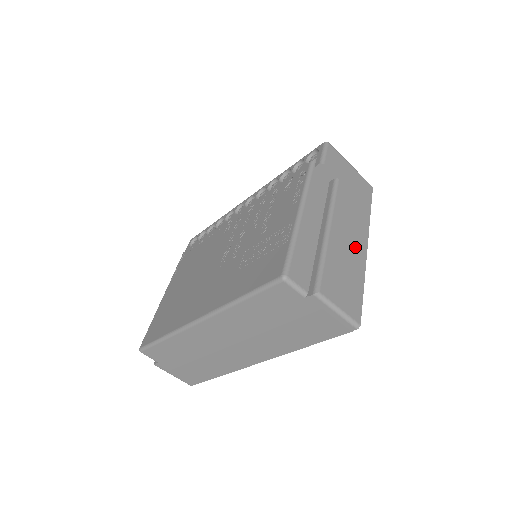
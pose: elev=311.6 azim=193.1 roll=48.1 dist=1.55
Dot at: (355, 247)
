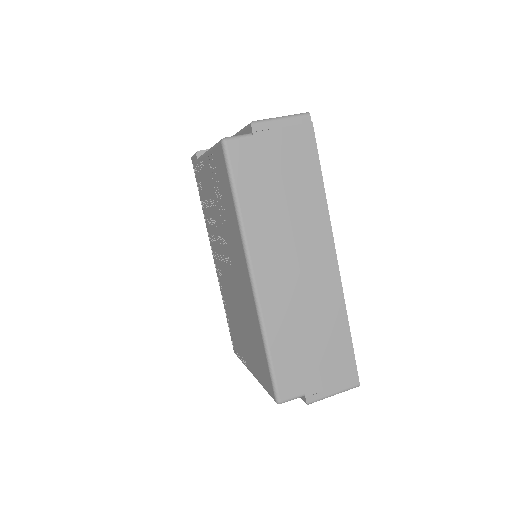
Dot at: occluded
